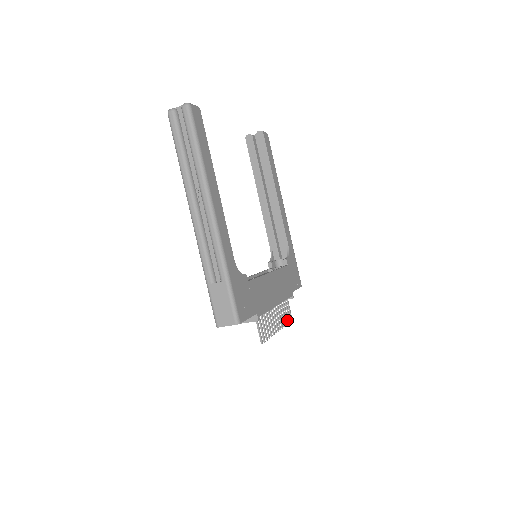
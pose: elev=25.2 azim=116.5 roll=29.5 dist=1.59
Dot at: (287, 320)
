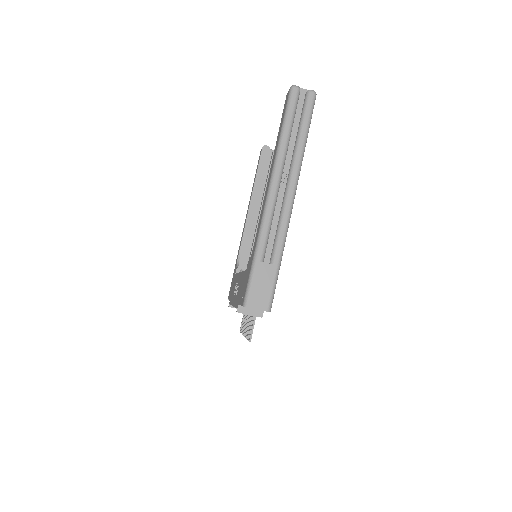
Dot at: occluded
